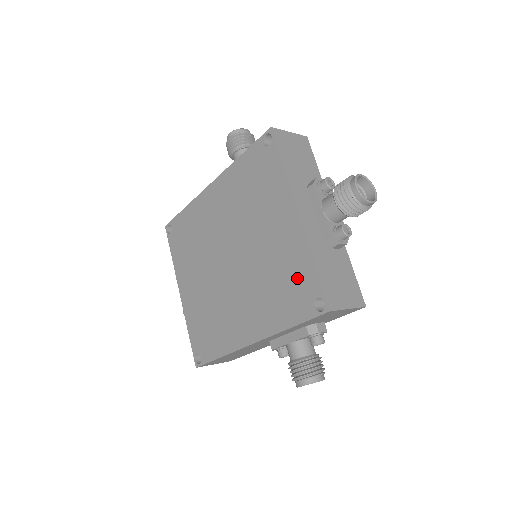
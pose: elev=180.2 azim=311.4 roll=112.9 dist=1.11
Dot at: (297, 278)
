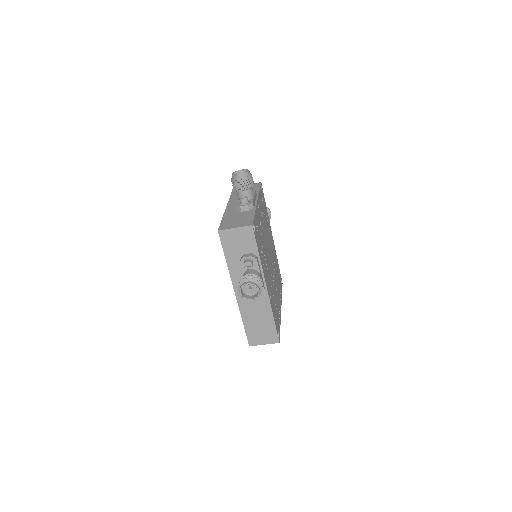
Dot at: occluded
